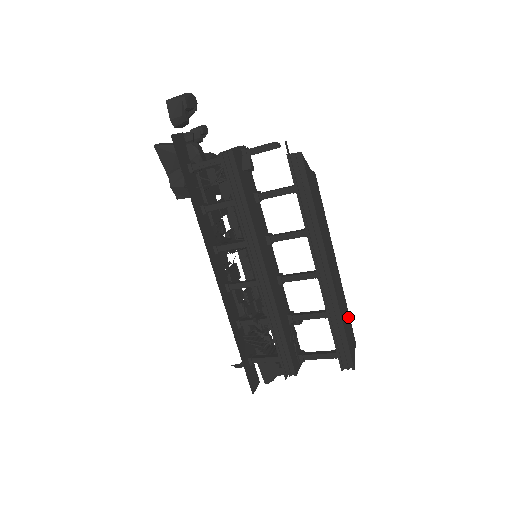
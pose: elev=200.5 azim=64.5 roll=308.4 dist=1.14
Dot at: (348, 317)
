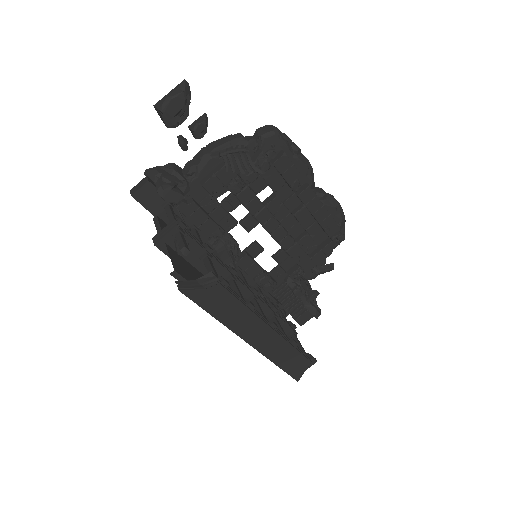
Dot at: (294, 353)
